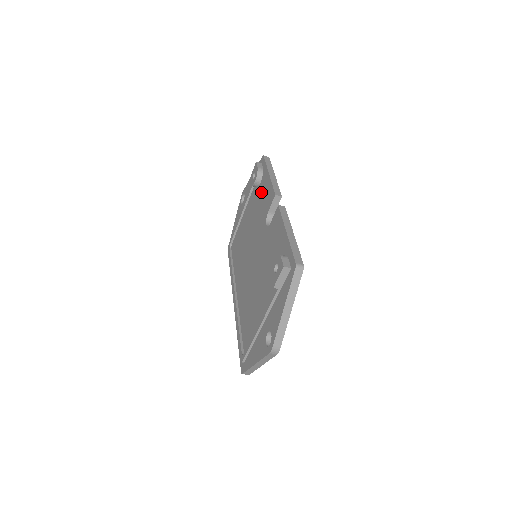
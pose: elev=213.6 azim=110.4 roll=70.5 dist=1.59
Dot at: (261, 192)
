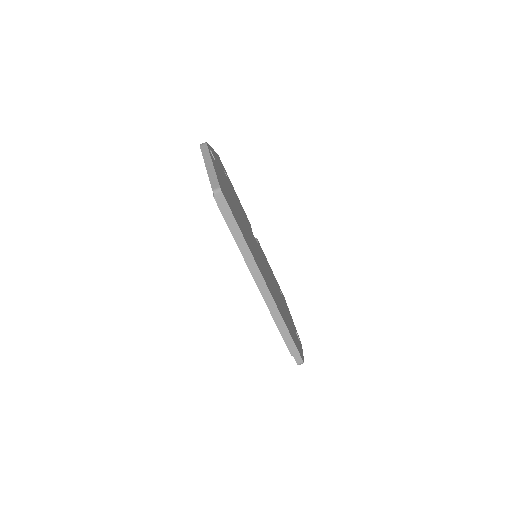
Dot at: occluded
